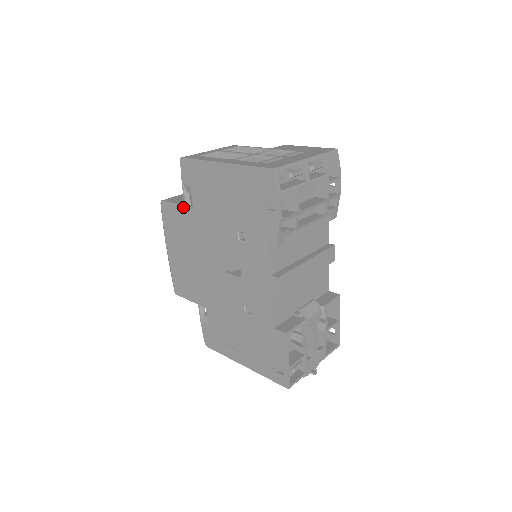
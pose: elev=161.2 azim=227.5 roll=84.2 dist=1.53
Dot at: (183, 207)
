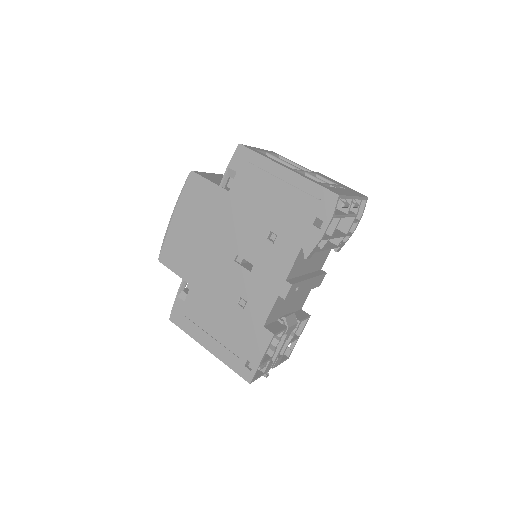
Dot at: (217, 187)
